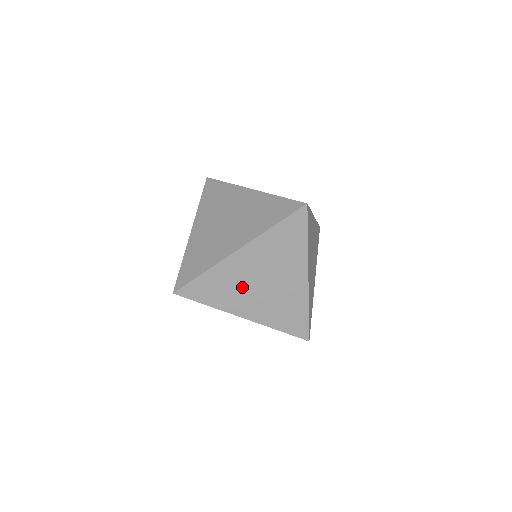
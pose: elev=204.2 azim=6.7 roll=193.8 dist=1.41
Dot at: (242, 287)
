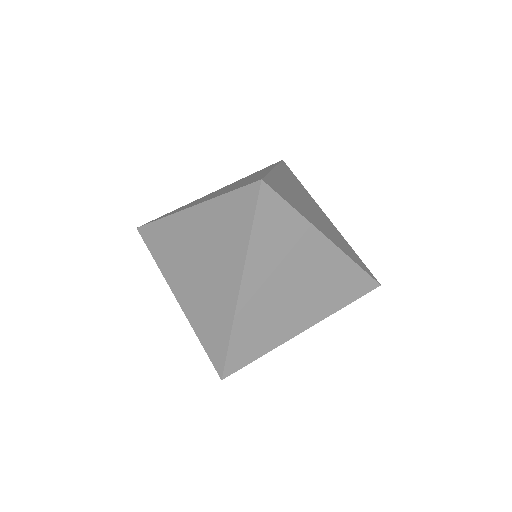
Dot at: (182, 257)
